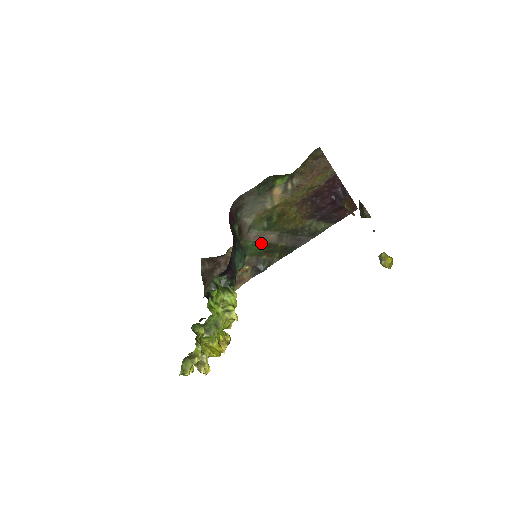
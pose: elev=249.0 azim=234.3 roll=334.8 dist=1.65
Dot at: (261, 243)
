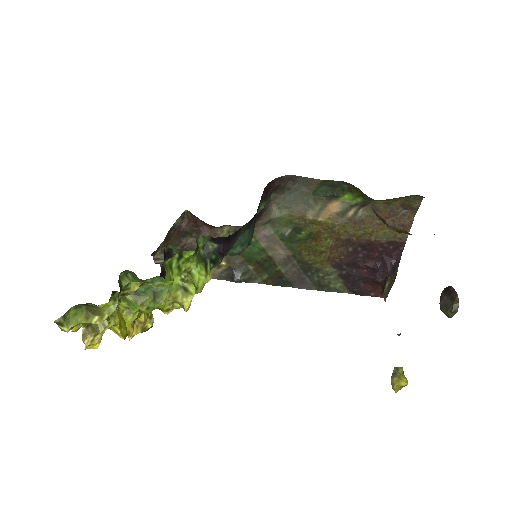
Dot at: (263, 249)
